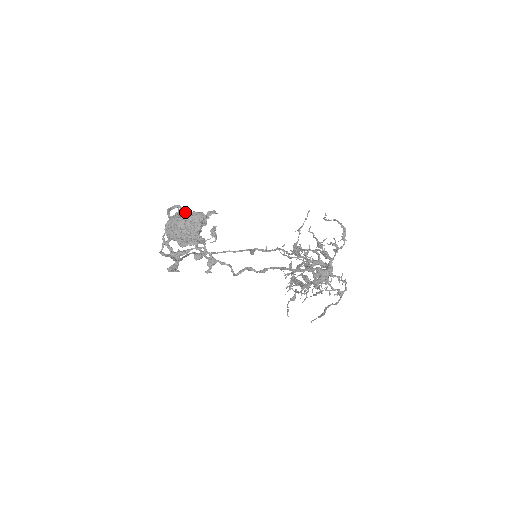
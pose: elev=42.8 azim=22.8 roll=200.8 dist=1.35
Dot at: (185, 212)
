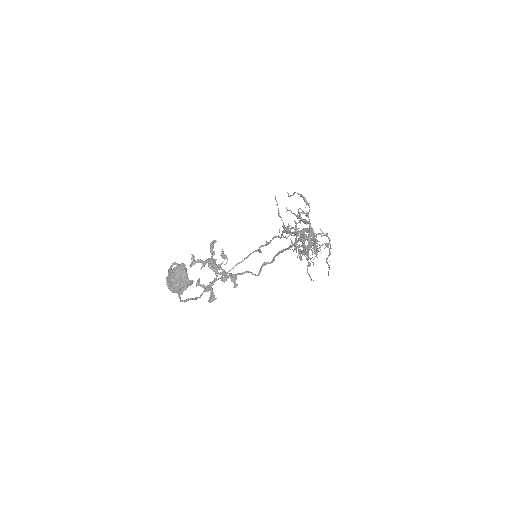
Dot at: (172, 270)
